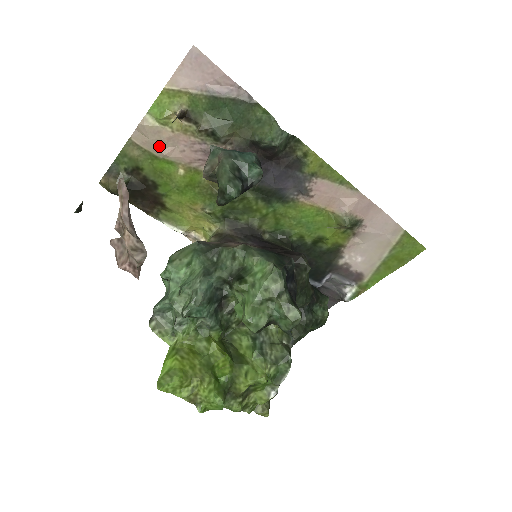
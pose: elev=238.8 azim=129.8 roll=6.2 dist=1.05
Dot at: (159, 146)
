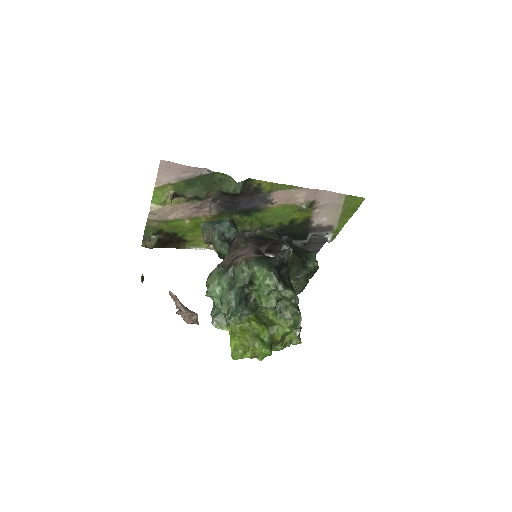
Dot at: (167, 216)
